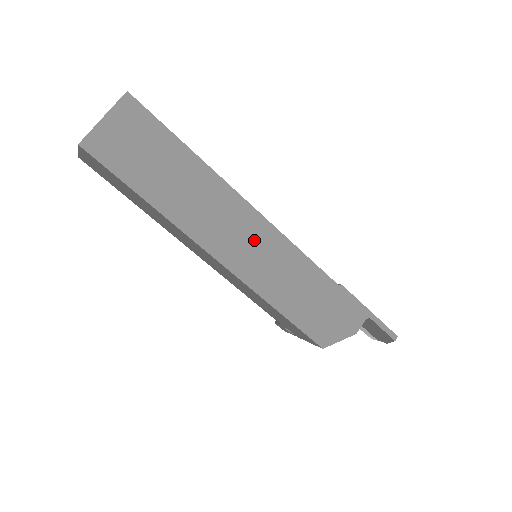
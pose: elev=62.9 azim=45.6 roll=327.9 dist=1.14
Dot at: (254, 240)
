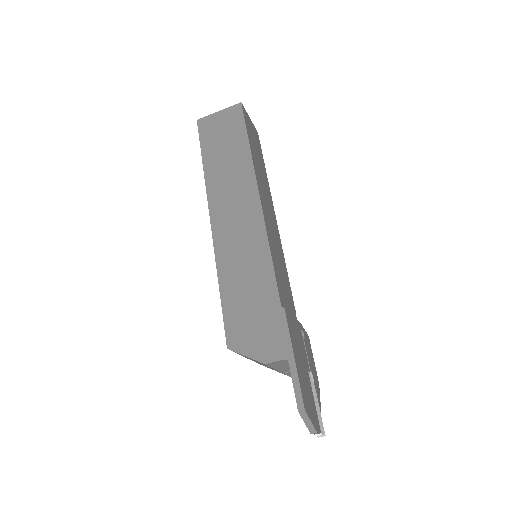
Dot at: (243, 223)
